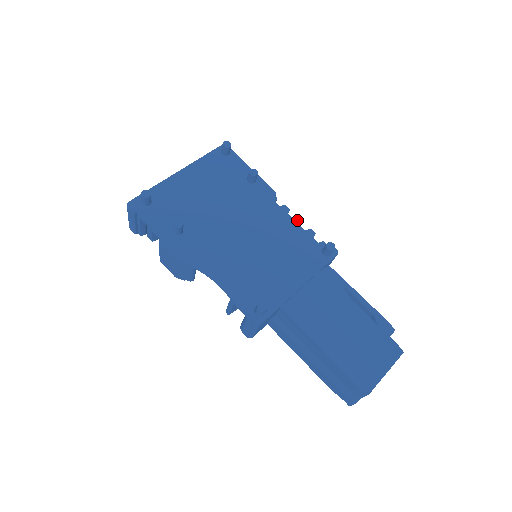
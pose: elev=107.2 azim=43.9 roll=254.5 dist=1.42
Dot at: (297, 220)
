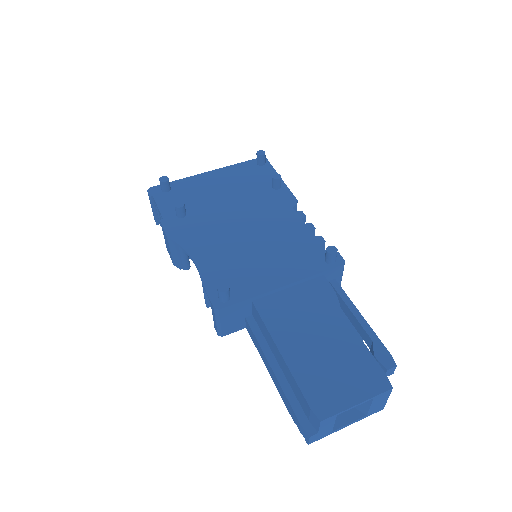
Dot at: (309, 226)
